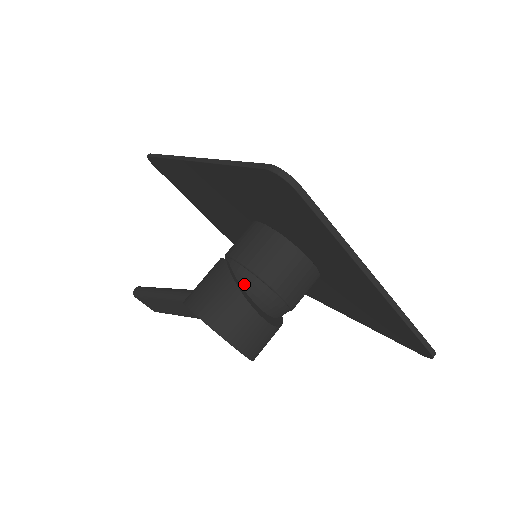
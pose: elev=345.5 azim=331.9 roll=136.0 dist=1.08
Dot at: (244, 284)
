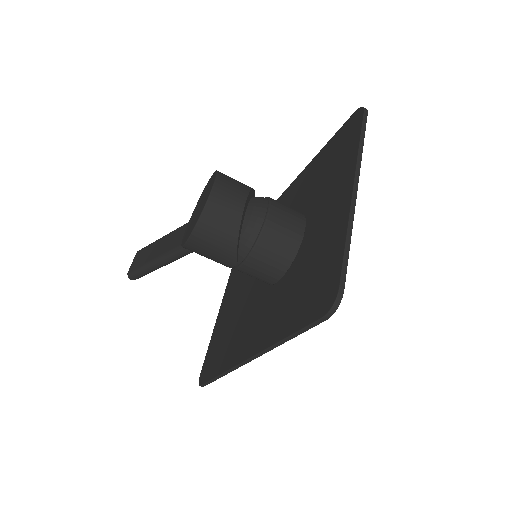
Dot at: (255, 197)
